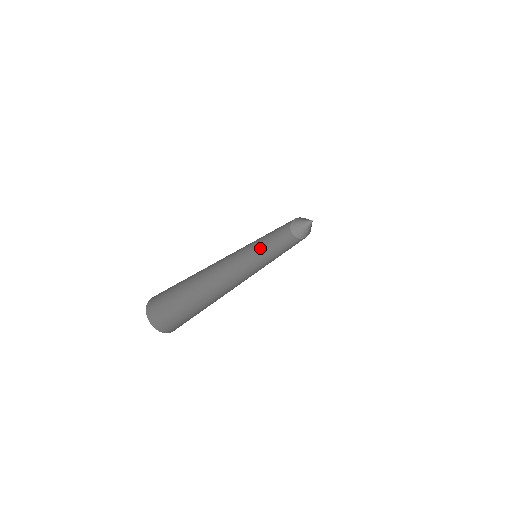
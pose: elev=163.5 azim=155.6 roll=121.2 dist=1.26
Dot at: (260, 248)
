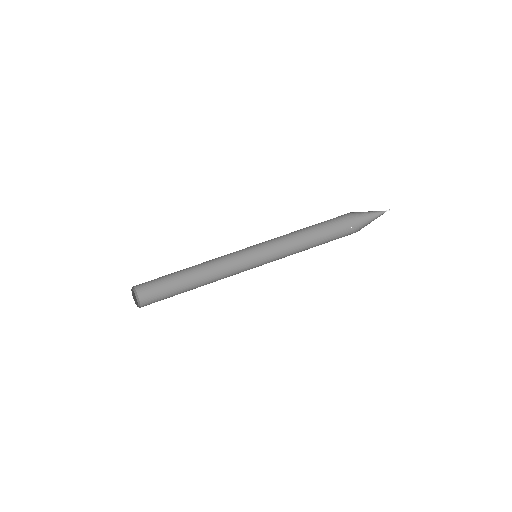
Dot at: (282, 242)
